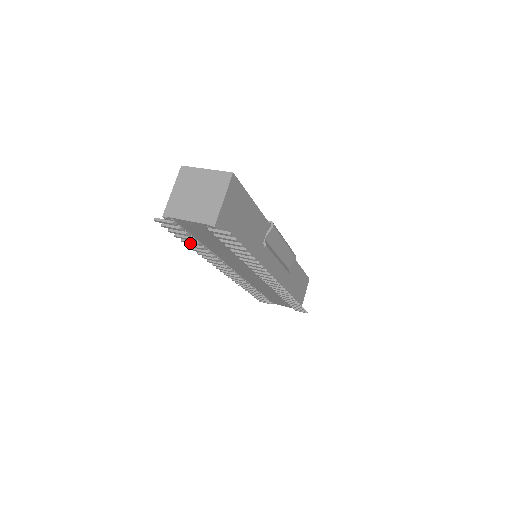
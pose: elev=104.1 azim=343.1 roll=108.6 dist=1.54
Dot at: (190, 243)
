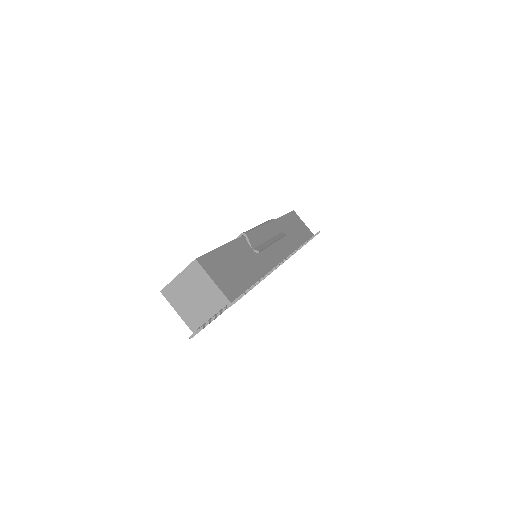
Dot at: occluded
